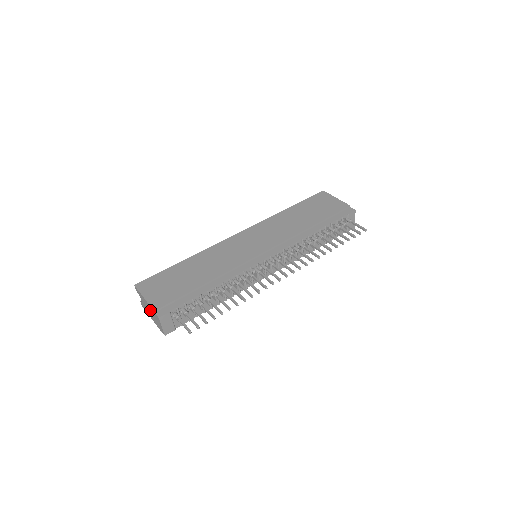
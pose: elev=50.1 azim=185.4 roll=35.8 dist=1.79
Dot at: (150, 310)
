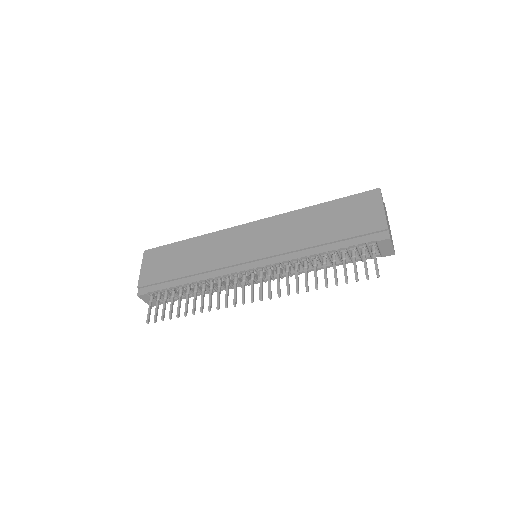
Dot at: occluded
